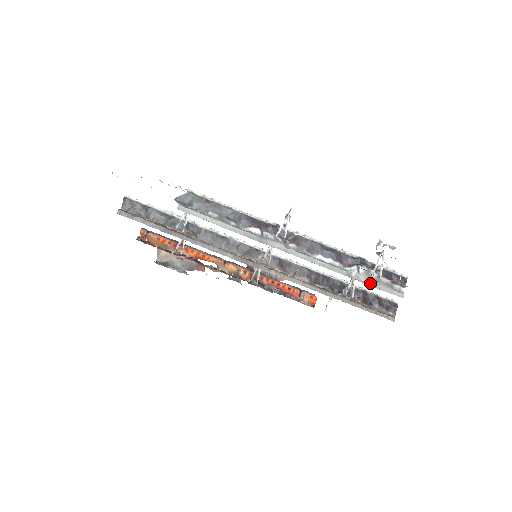
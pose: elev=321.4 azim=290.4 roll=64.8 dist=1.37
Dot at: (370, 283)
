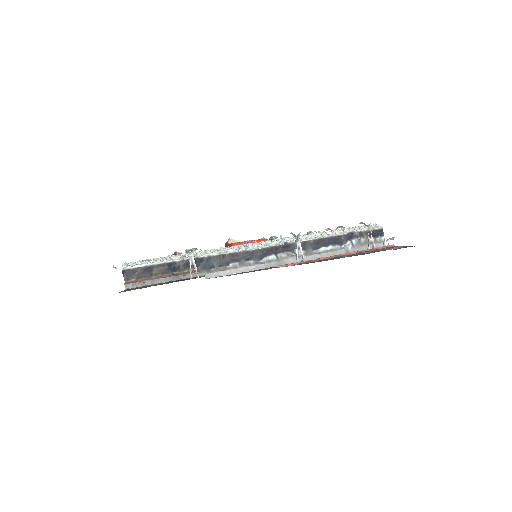
Dot at: (362, 248)
